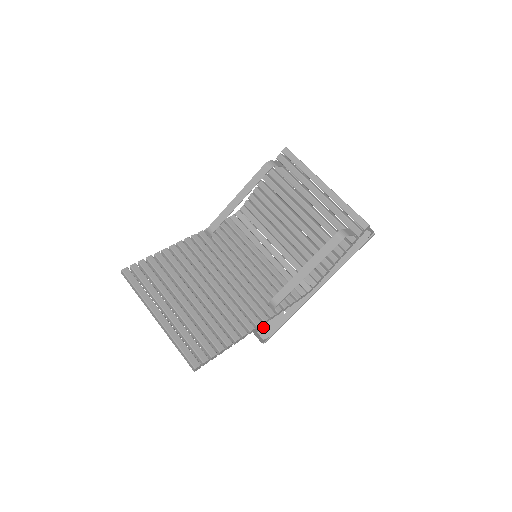
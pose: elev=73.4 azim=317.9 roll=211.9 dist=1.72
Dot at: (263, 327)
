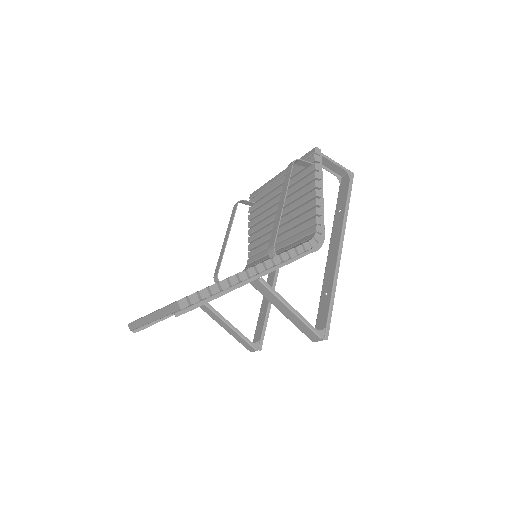
Dot at: (316, 327)
